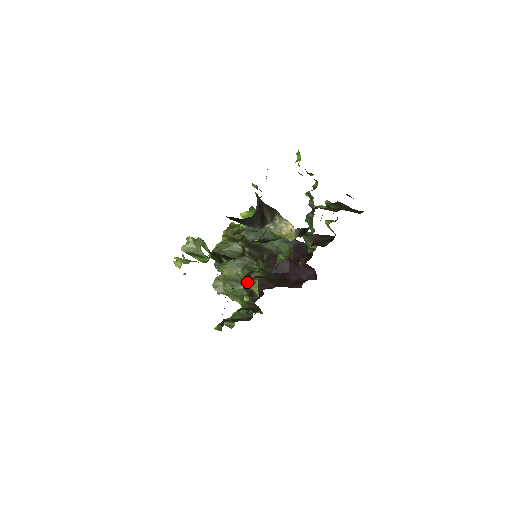
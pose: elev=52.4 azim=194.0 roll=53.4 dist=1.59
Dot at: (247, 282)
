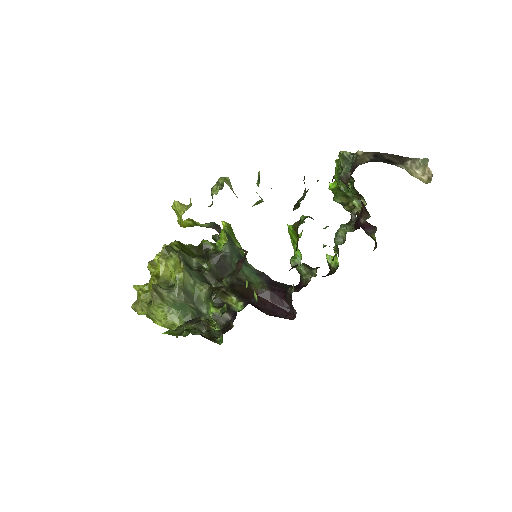
Dot at: occluded
